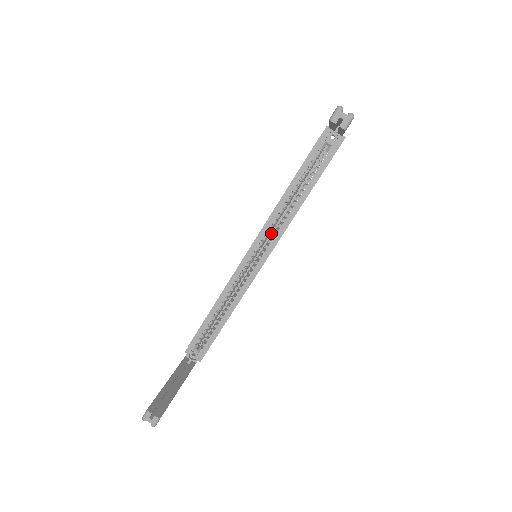
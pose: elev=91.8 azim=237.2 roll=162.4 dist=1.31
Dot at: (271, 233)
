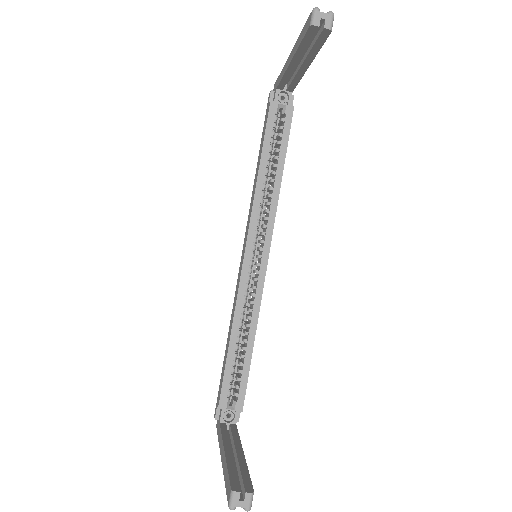
Dot at: (259, 227)
